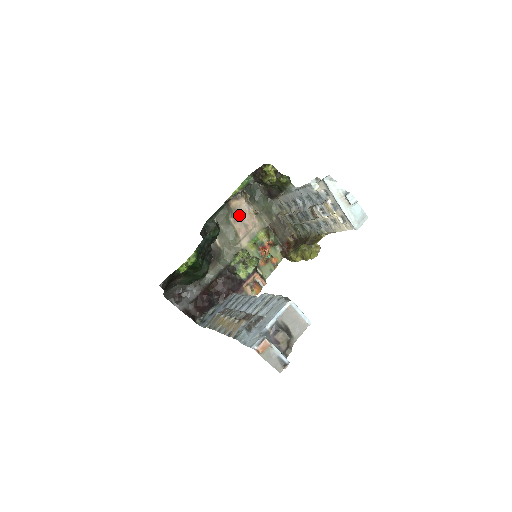
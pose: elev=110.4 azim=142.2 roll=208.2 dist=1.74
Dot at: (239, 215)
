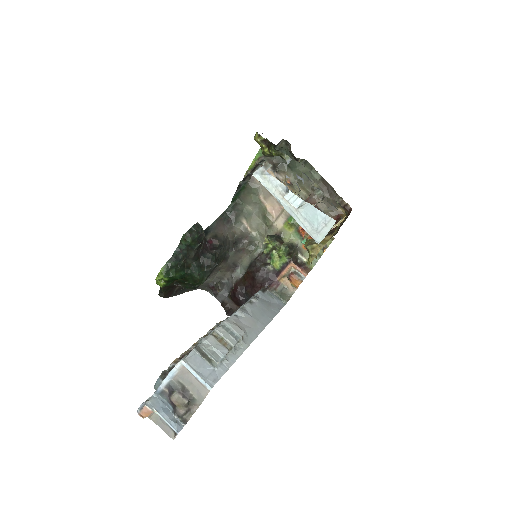
Dot at: occluded
